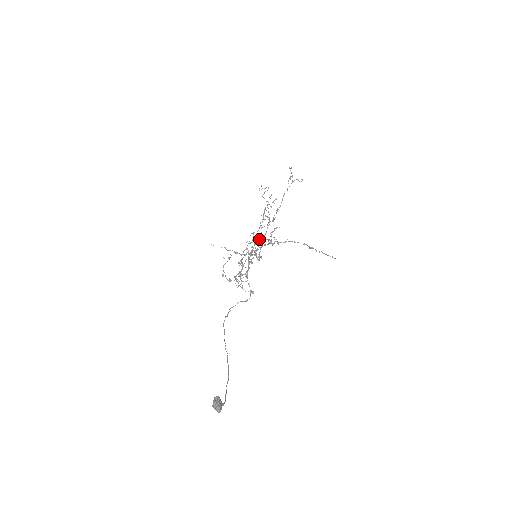
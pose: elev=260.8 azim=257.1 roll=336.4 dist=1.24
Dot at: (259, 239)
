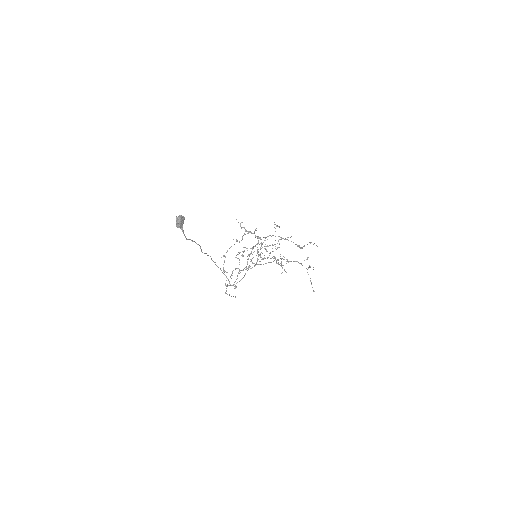
Dot at: occluded
